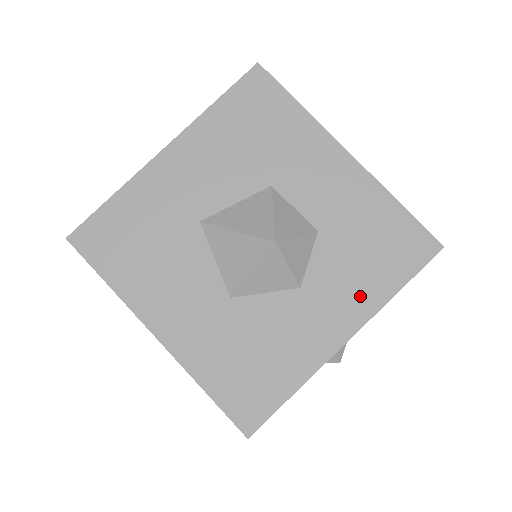
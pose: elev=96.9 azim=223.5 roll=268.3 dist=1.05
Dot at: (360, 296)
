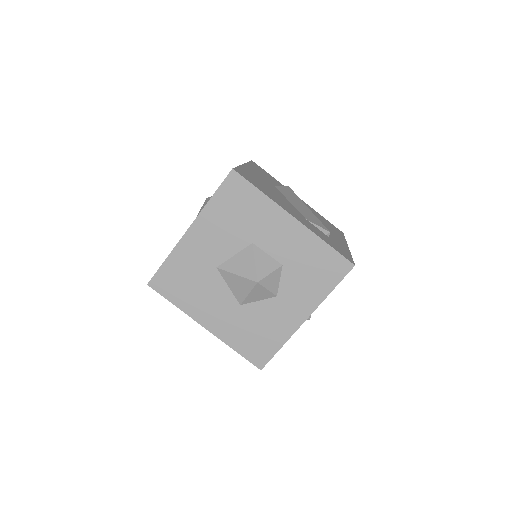
Dot at: (310, 297)
